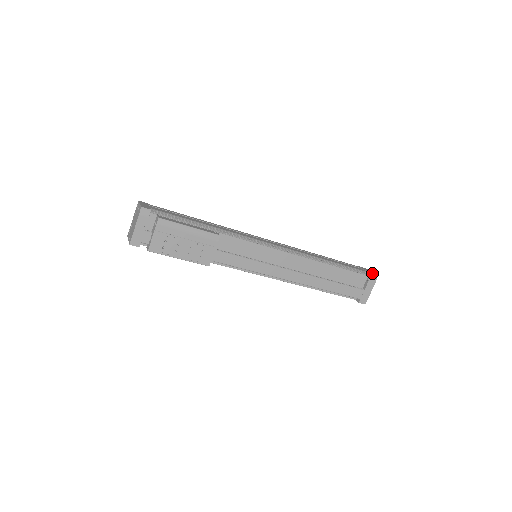
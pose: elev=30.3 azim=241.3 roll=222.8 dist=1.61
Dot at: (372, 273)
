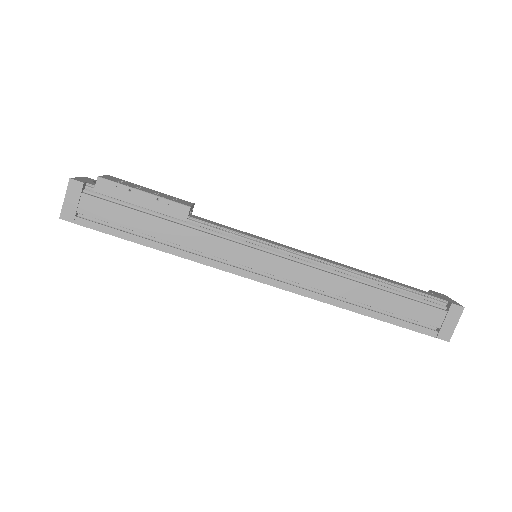
Dot at: occluded
